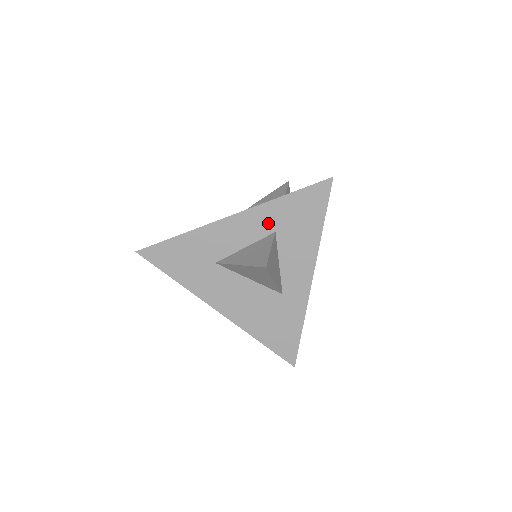
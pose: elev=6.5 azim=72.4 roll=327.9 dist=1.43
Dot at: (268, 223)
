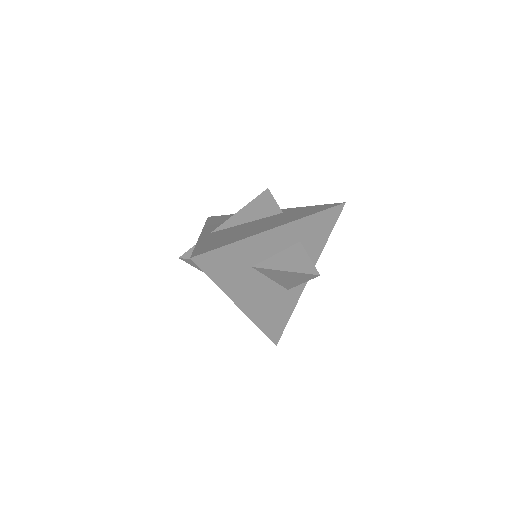
Dot at: (298, 234)
